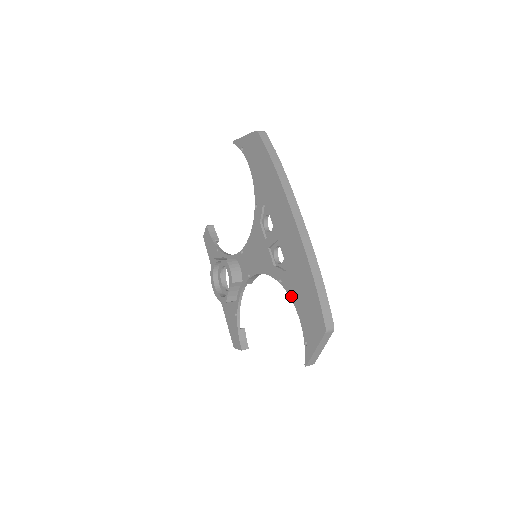
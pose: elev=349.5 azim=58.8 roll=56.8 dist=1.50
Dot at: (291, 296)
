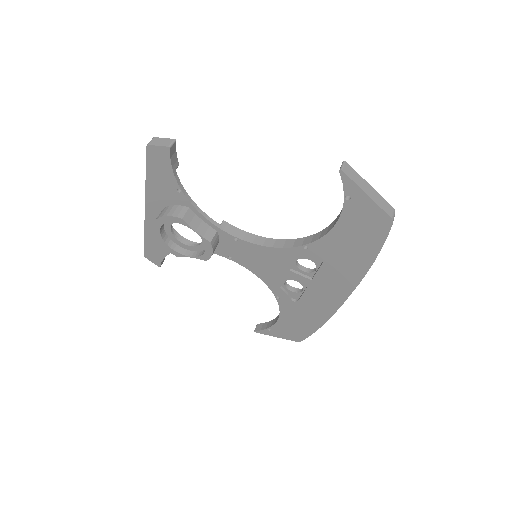
Dot at: (282, 311)
